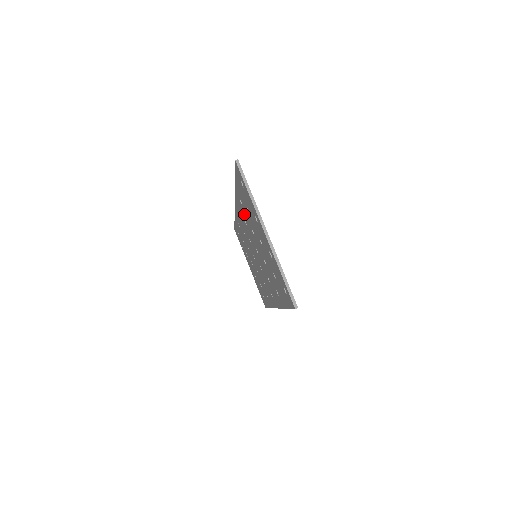
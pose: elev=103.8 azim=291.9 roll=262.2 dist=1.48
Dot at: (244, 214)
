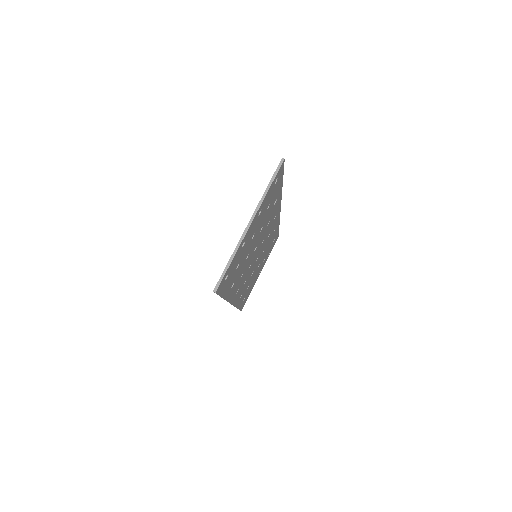
Dot at: occluded
